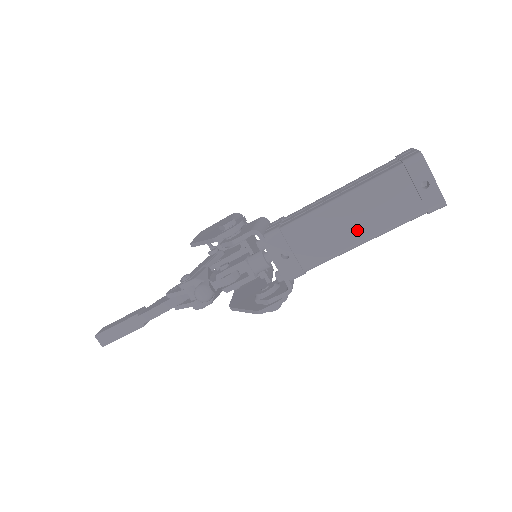
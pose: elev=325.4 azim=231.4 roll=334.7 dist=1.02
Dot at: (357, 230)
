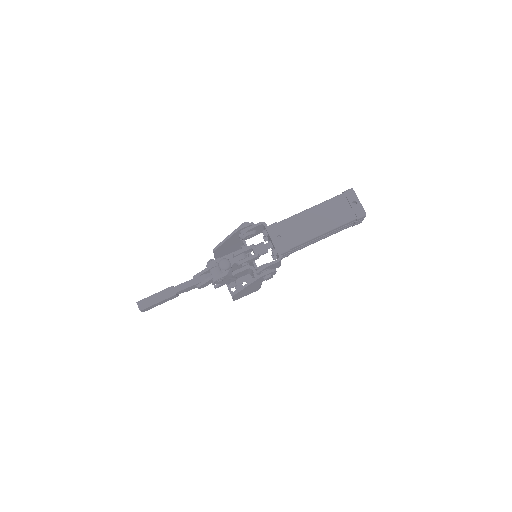
Dot at: (320, 225)
